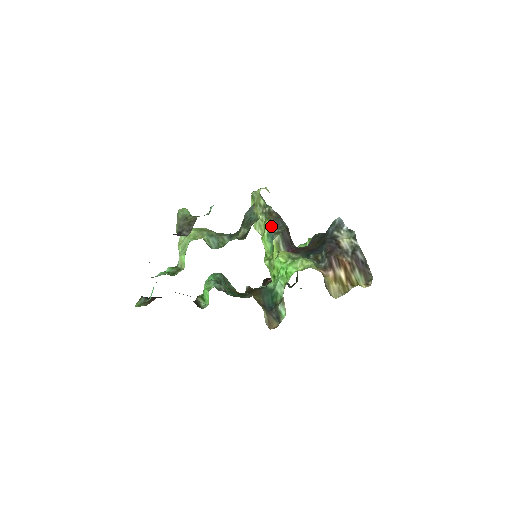
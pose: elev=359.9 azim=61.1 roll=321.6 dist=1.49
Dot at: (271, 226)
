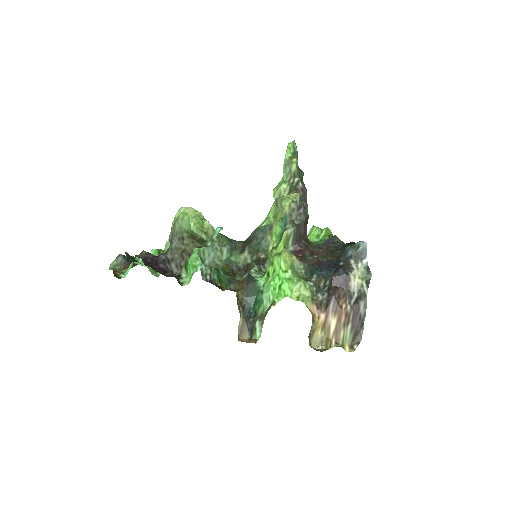
Dot at: (290, 210)
